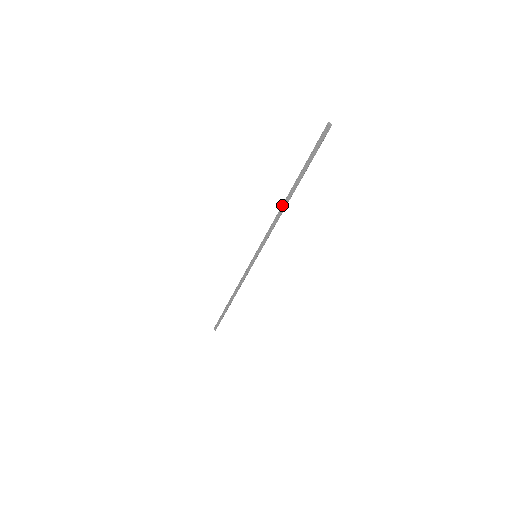
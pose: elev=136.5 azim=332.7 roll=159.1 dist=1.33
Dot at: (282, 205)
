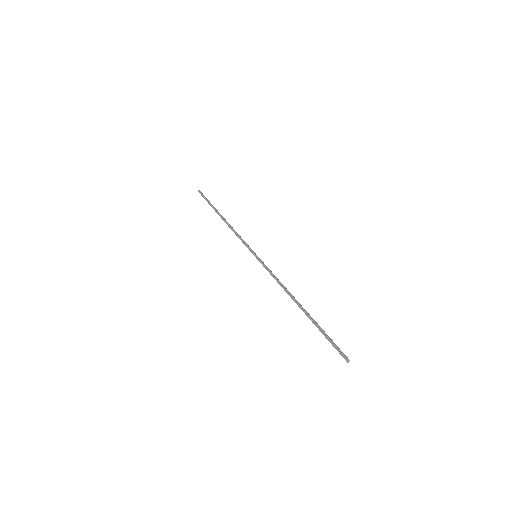
Dot at: (291, 298)
